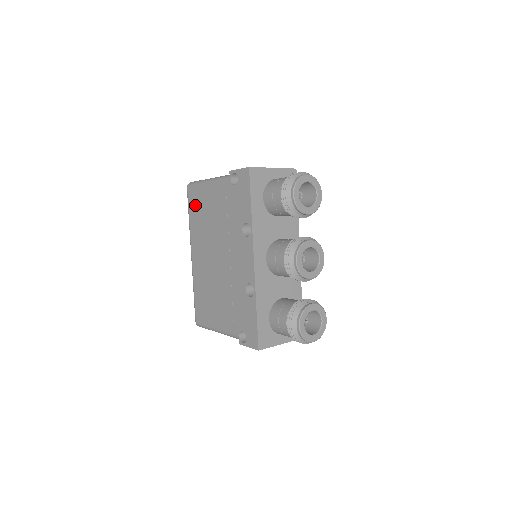
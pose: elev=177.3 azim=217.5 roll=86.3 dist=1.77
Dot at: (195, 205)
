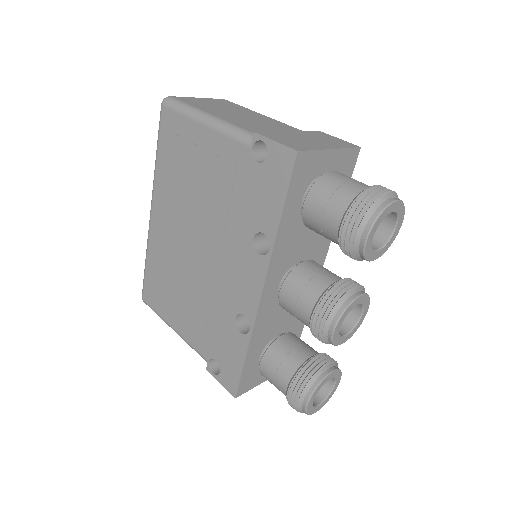
Dot at: (172, 144)
